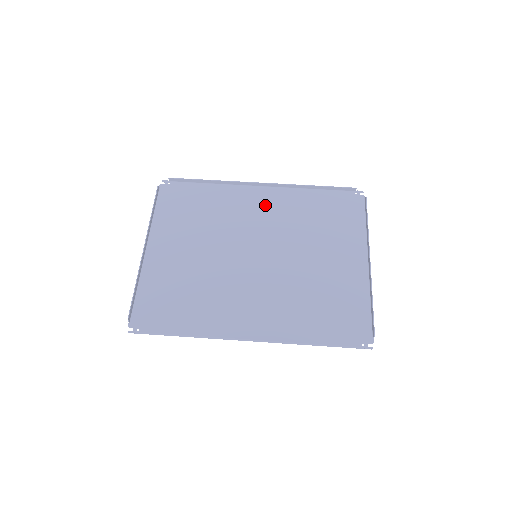
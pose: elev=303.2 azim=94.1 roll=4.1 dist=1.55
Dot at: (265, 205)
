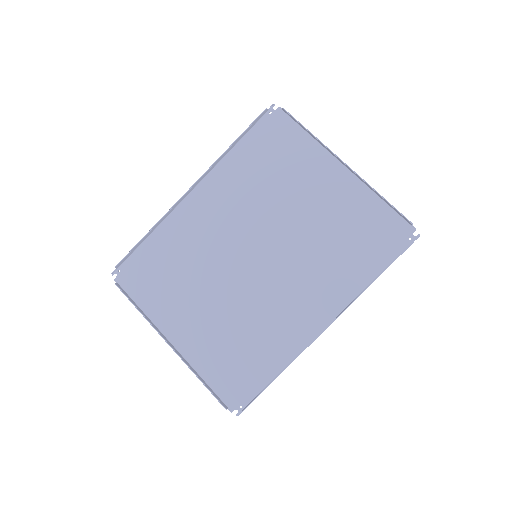
Dot at: (213, 205)
